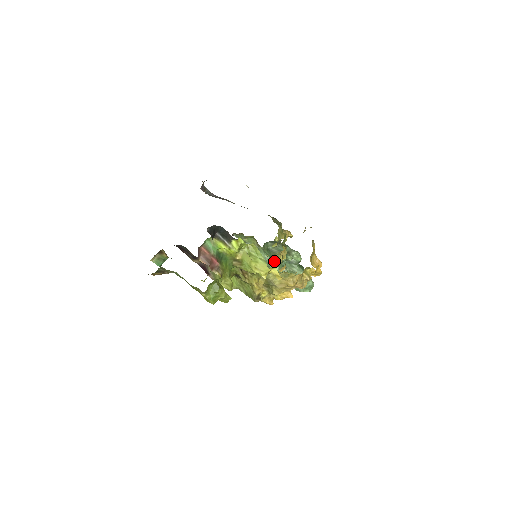
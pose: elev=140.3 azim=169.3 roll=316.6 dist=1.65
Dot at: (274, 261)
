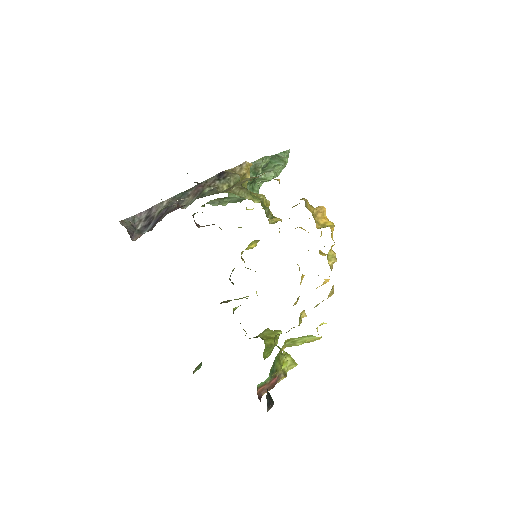
Dot at: occluded
